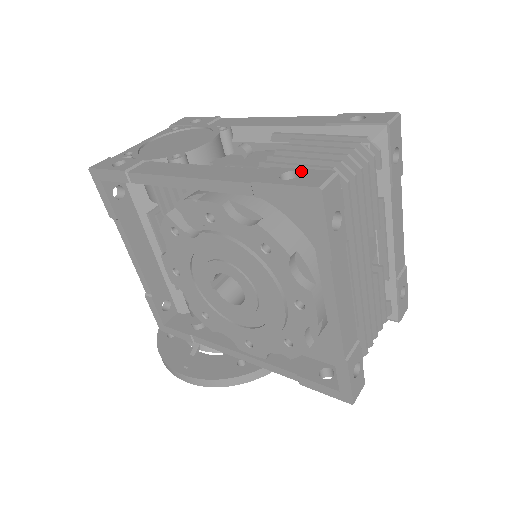
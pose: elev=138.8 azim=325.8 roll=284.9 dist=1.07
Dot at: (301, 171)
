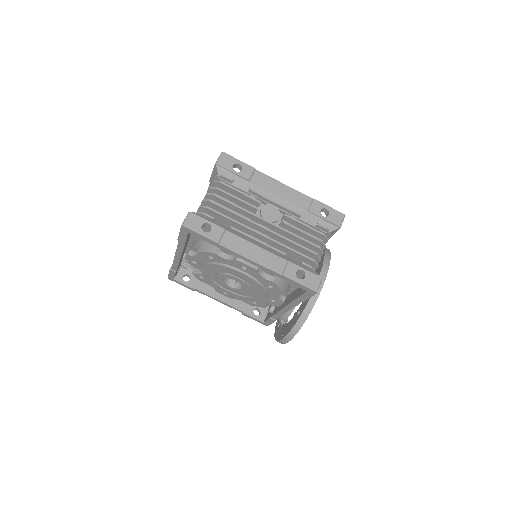
Dot at: occluded
